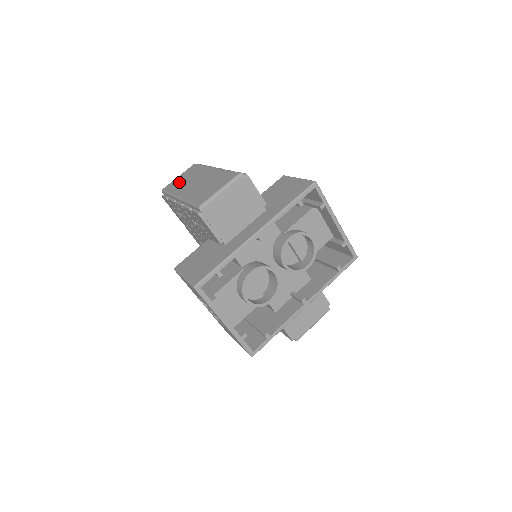
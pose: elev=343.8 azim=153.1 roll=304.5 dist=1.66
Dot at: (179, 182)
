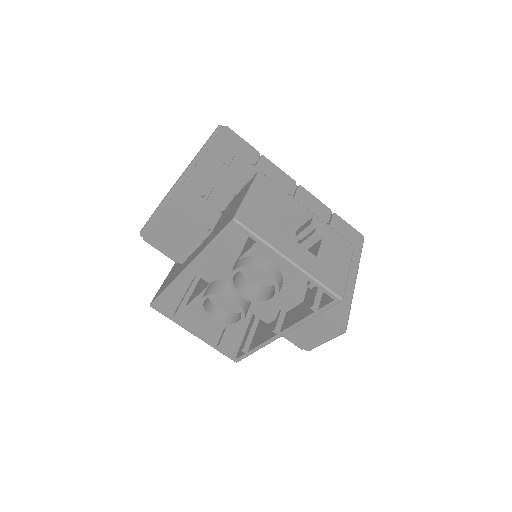
Dot at: occluded
